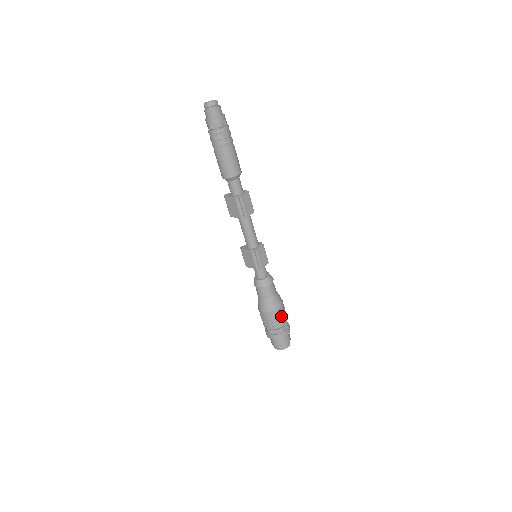
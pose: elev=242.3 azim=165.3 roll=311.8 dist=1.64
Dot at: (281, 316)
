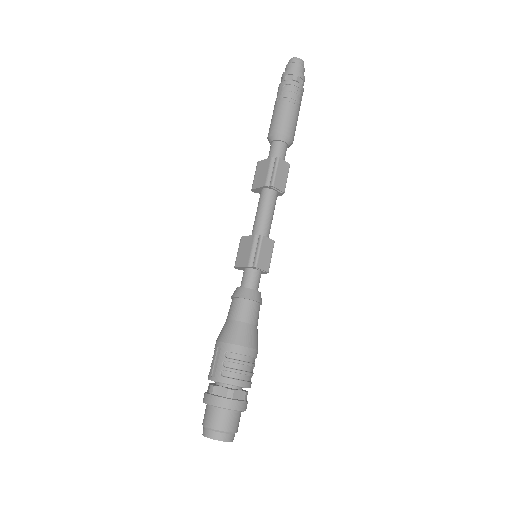
Dot at: (245, 366)
